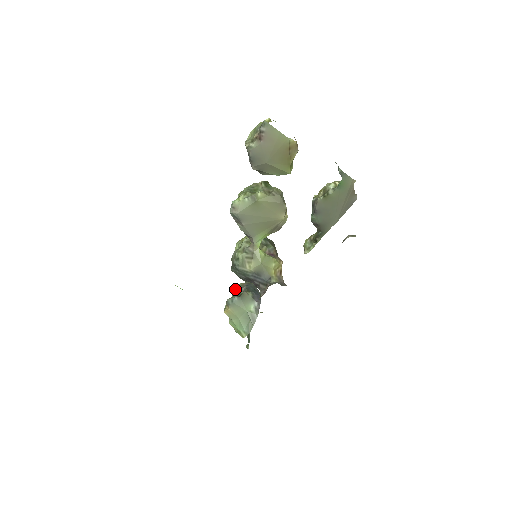
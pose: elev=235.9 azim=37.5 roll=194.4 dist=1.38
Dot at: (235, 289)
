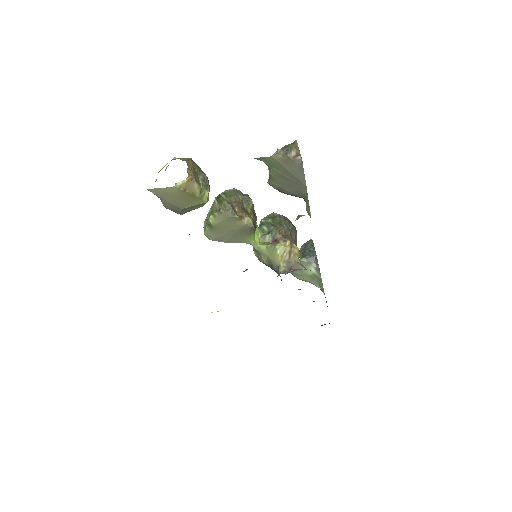
Dot at: occluded
